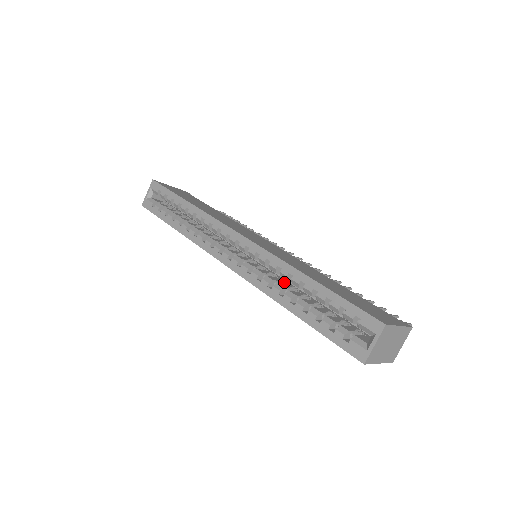
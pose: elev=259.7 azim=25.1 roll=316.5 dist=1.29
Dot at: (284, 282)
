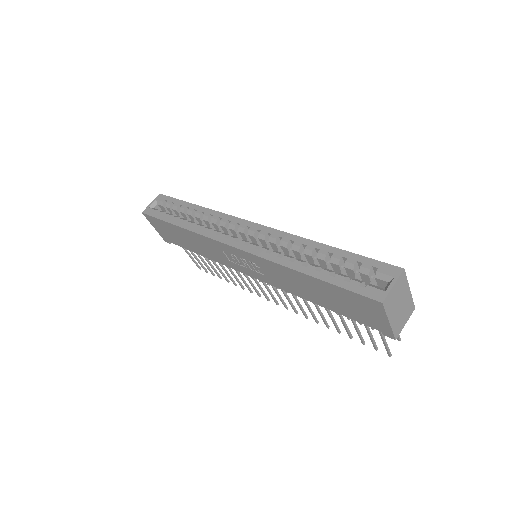
Dot at: occluded
